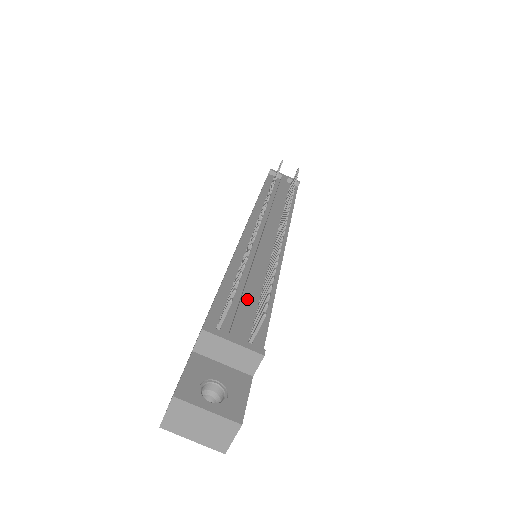
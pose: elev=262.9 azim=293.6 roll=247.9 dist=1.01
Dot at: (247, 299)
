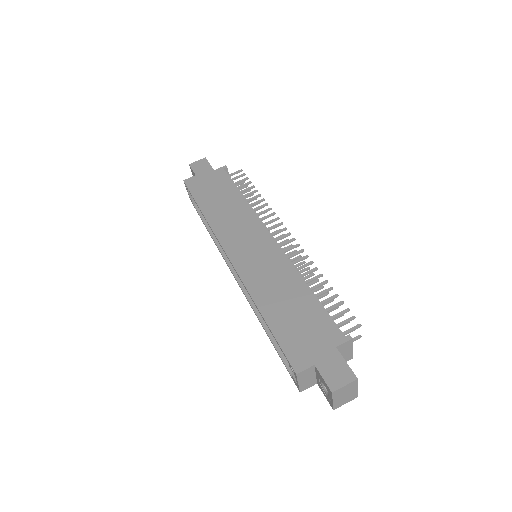
Dot at: occluded
